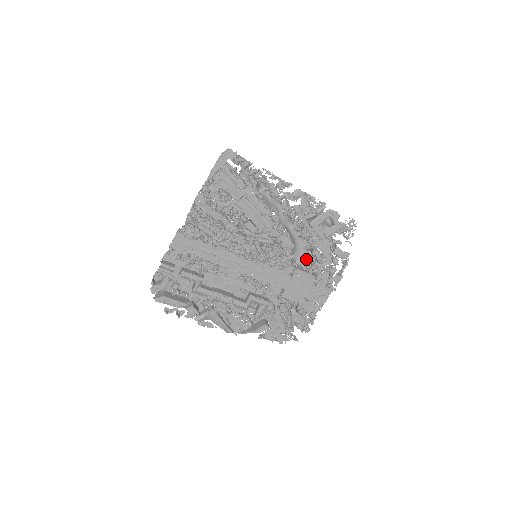
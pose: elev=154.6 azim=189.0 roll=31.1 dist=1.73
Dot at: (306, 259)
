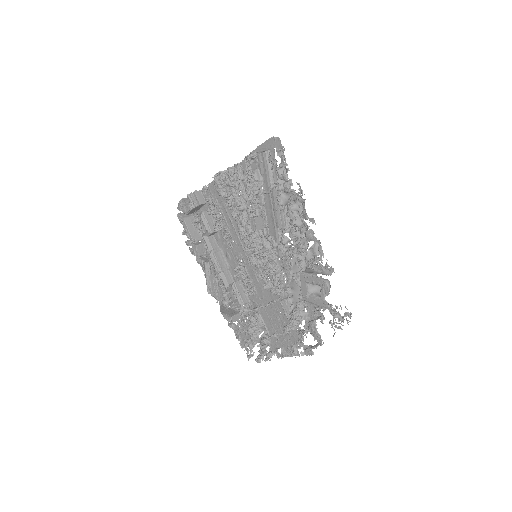
Dot at: occluded
